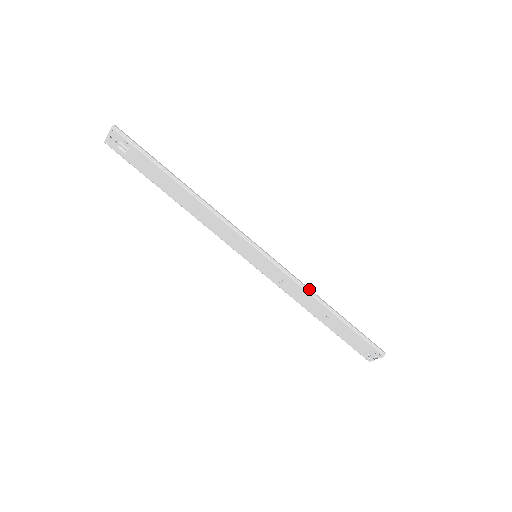
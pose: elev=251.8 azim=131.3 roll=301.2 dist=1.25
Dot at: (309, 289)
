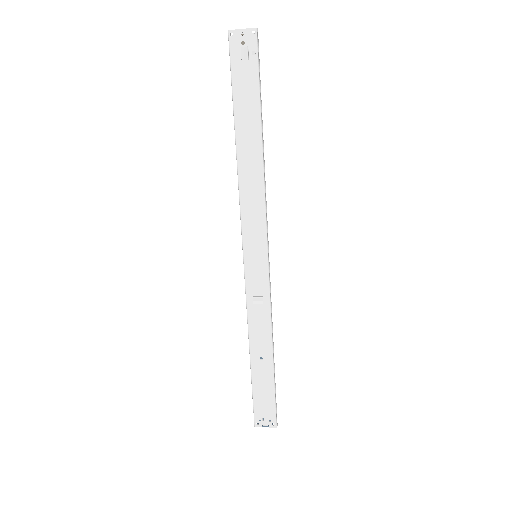
Dot at: occluded
